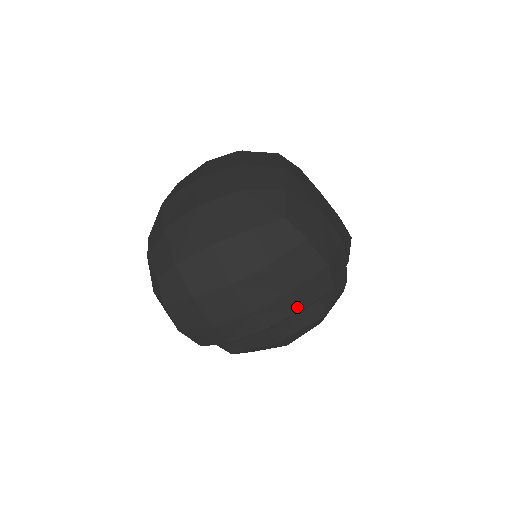
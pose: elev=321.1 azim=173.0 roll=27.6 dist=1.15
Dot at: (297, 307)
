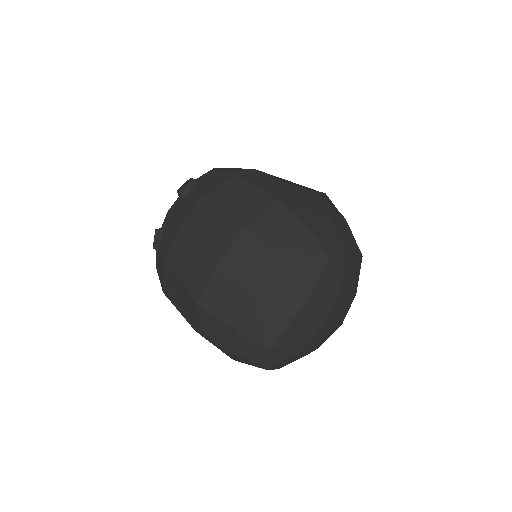
Dot at: (355, 294)
